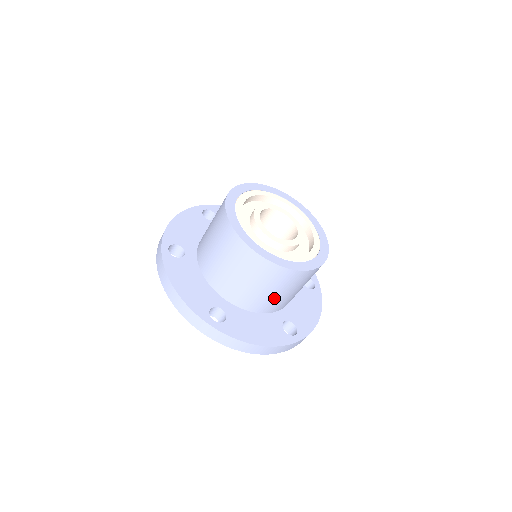
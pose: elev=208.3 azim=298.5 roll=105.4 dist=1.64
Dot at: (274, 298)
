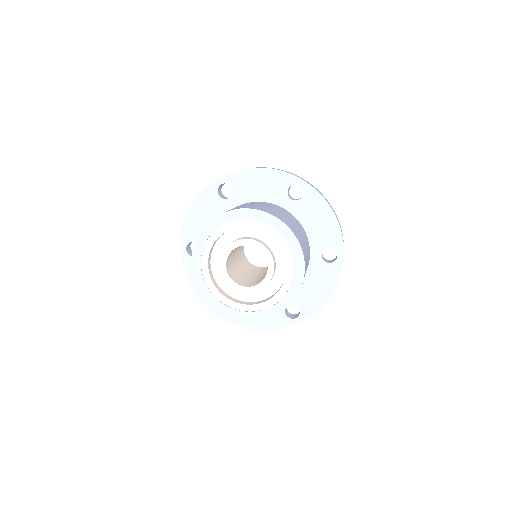
Dot at: occluded
